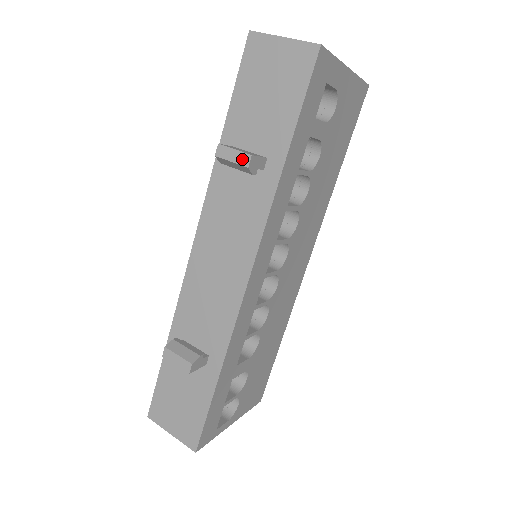
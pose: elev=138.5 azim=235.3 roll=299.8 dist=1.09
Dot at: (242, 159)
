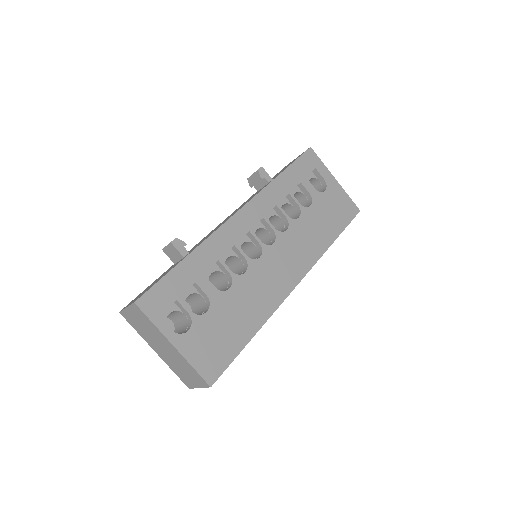
Dot at: (257, 170)
